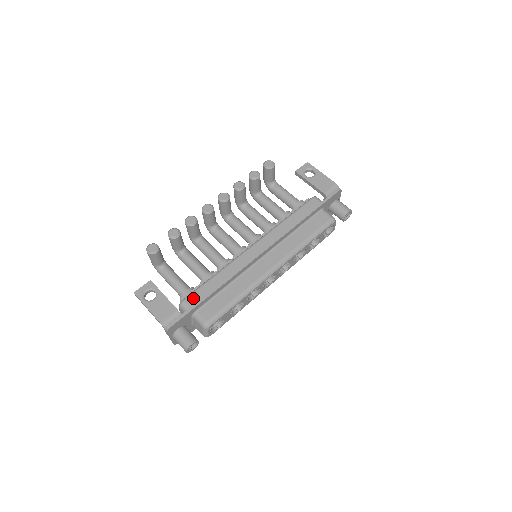
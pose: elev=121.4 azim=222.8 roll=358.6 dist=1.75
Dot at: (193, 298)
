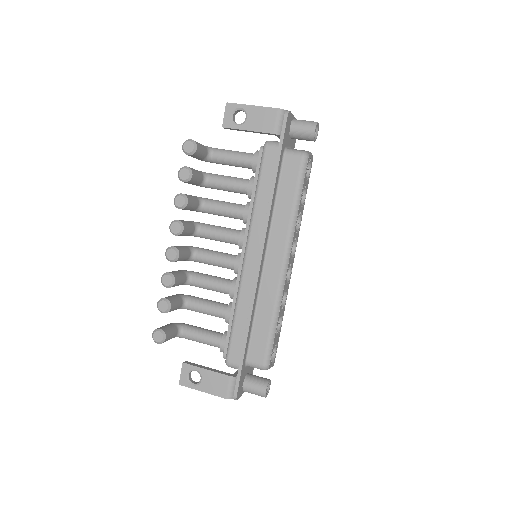
Dot at: (233, 353)
